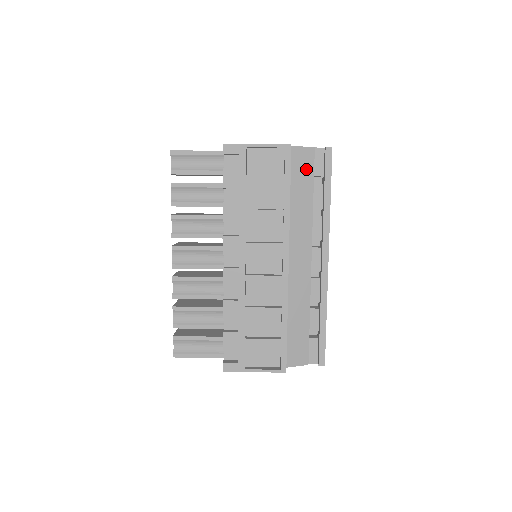
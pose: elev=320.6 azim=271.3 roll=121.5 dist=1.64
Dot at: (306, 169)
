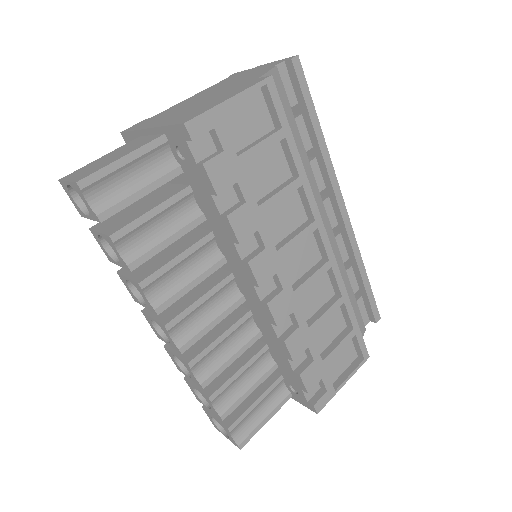
Dot at: (282, 104)
